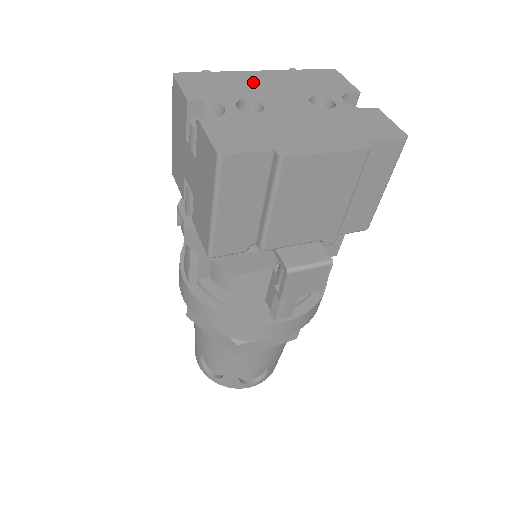
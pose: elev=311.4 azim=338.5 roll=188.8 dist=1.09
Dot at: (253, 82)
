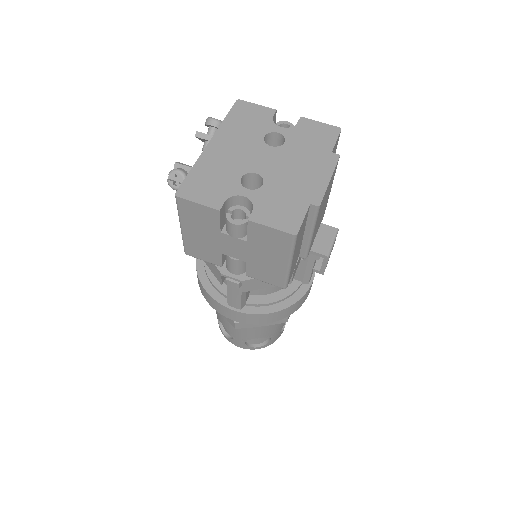
Dot at: (222, 158)
